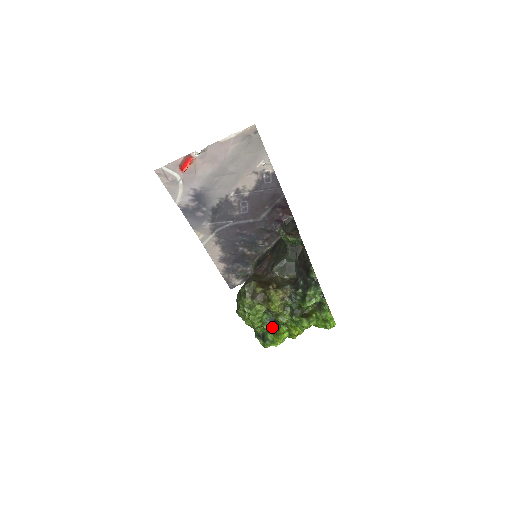
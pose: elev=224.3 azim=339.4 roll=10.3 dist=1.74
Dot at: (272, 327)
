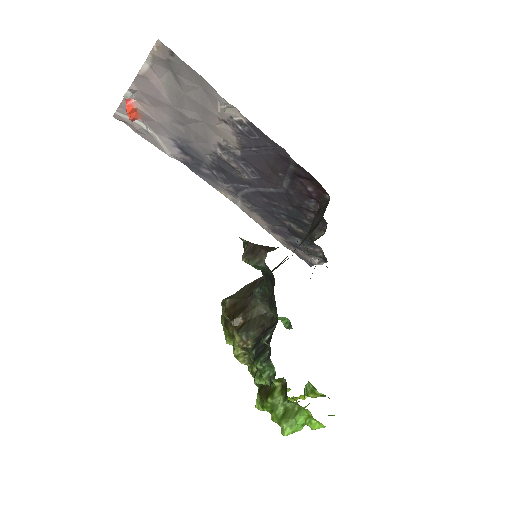
Dot at: occluded
